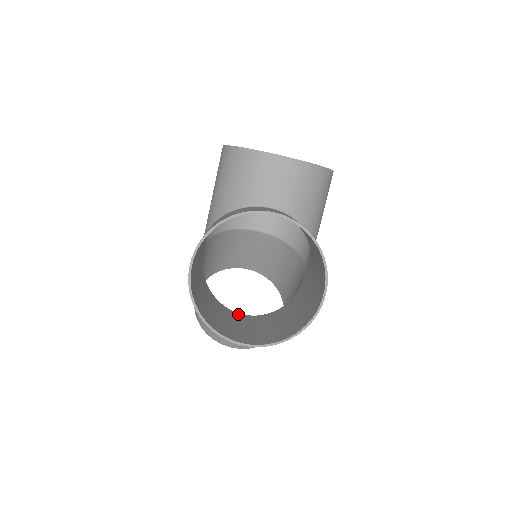
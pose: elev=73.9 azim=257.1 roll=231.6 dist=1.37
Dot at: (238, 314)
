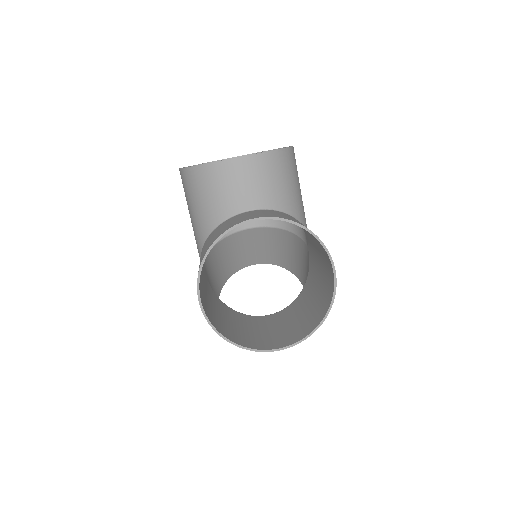
Dot at: (263, 317)
